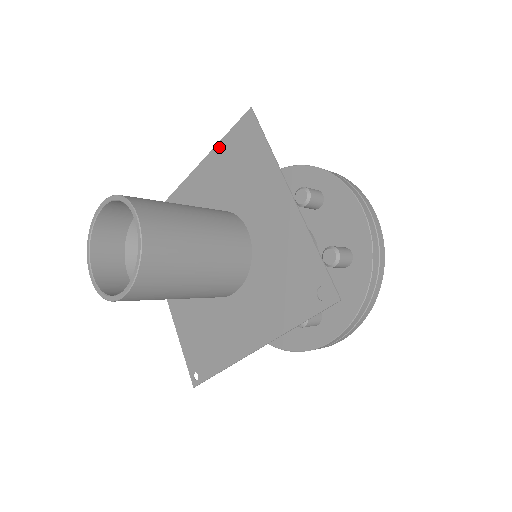
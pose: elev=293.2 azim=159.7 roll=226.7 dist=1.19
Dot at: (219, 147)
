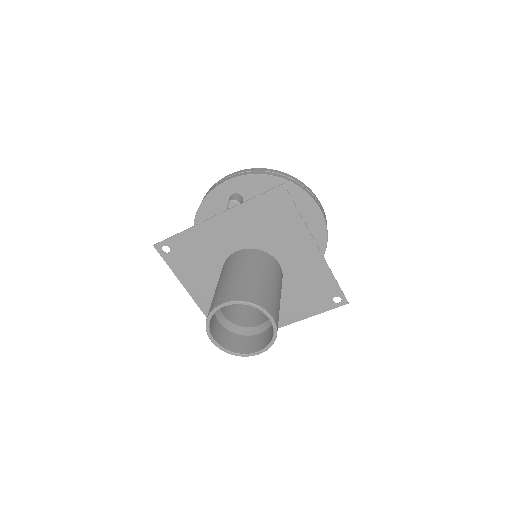
Dot at: (248, 204)
